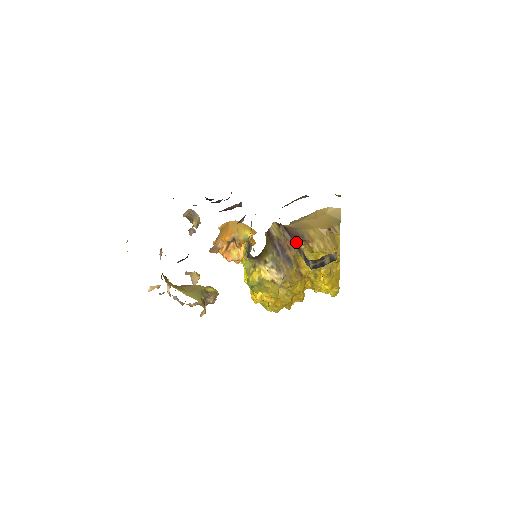
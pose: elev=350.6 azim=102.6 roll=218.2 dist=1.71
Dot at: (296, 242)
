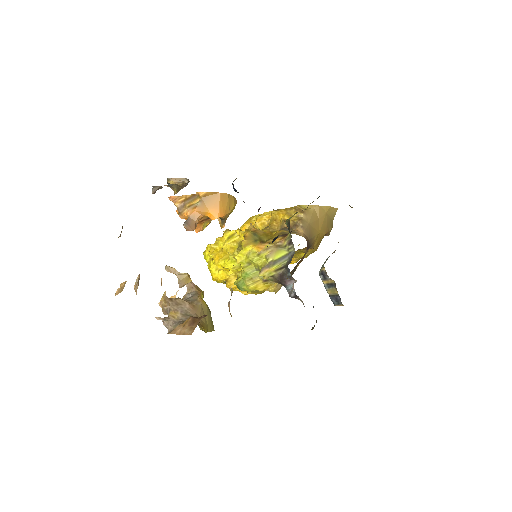
Dot at: (333, 280)
